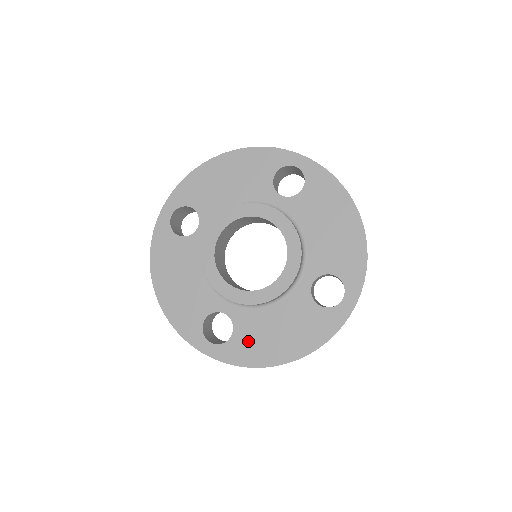
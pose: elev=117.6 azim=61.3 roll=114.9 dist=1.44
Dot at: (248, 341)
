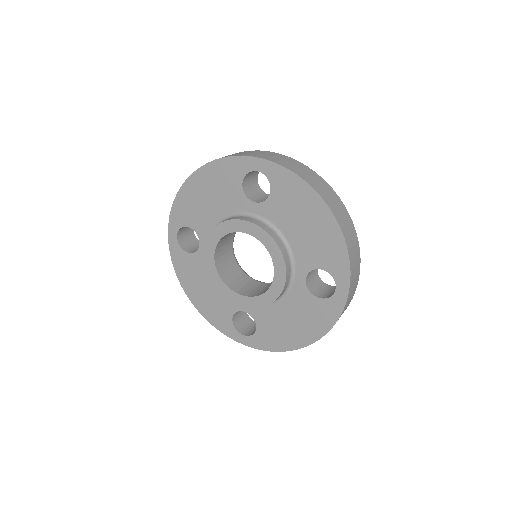
Dot at: (270, 332)
